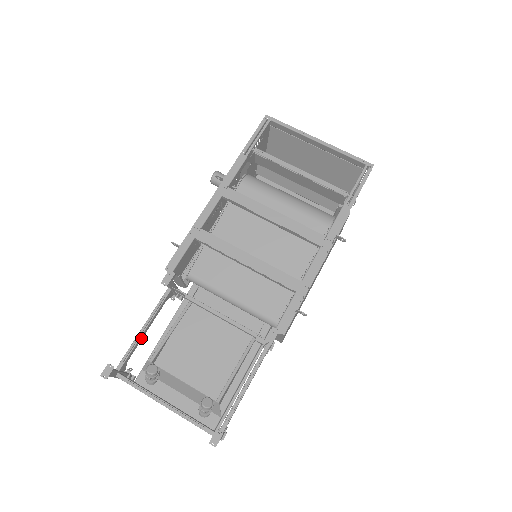
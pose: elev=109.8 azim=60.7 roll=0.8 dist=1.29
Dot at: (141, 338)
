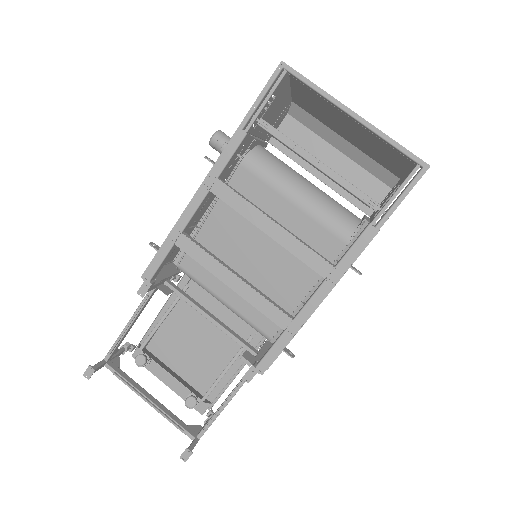
Dot at: (127, 332)
